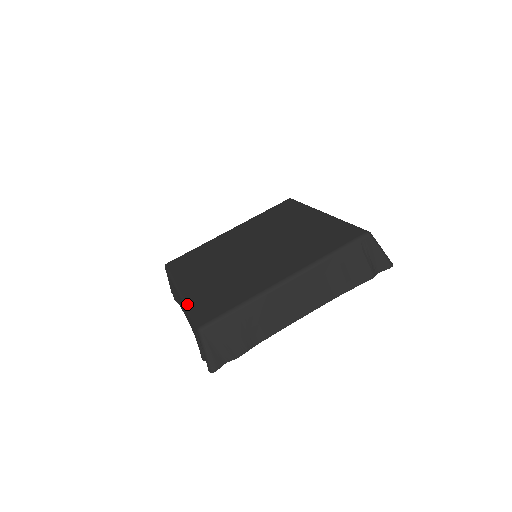
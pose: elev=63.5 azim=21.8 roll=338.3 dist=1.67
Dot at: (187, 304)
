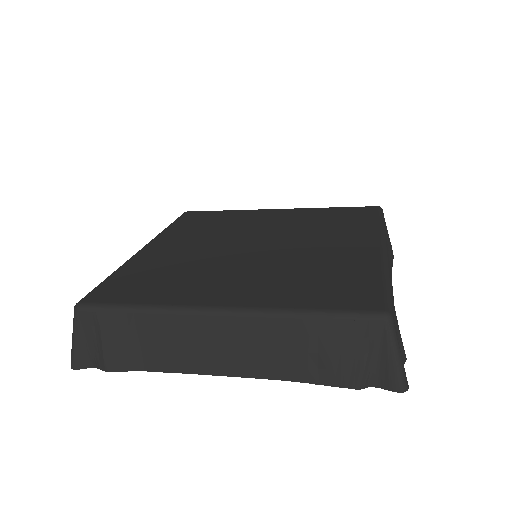
Dot at: (119, 267)
